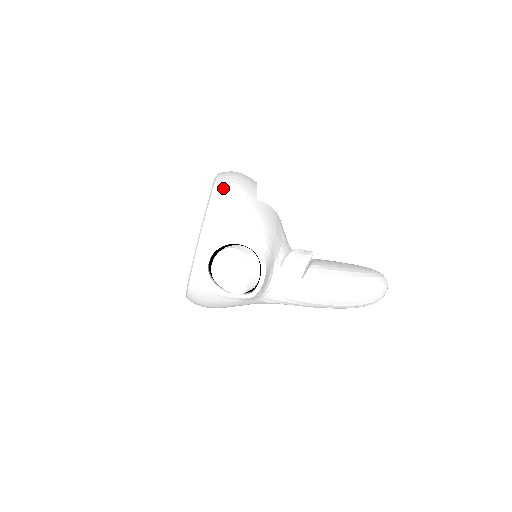
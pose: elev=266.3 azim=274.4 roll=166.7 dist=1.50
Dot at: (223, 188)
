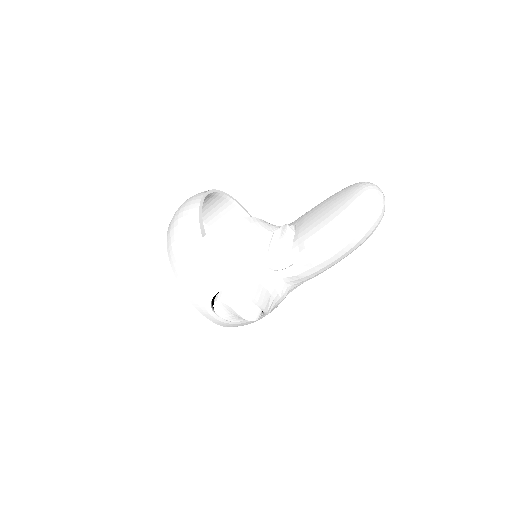
Dot at: (173, 254)
